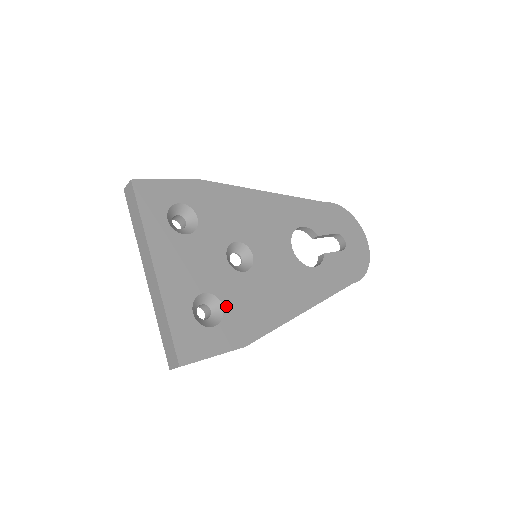
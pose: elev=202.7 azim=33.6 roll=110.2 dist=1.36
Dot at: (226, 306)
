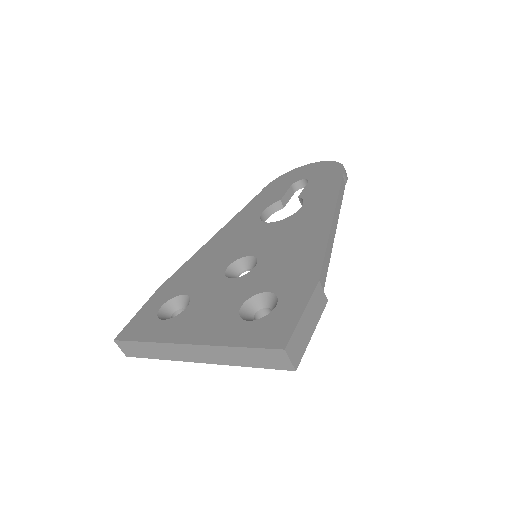
Dot at: (269, 289)
